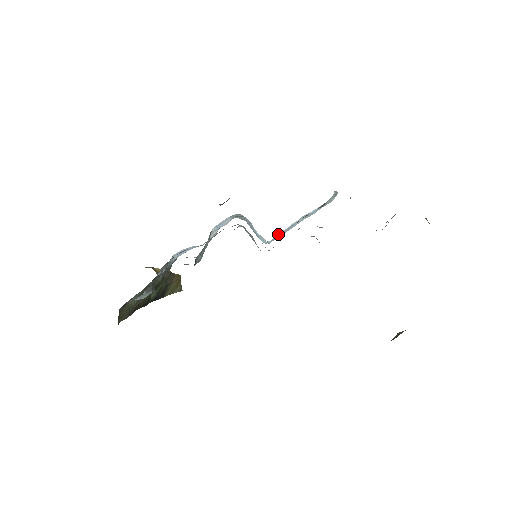
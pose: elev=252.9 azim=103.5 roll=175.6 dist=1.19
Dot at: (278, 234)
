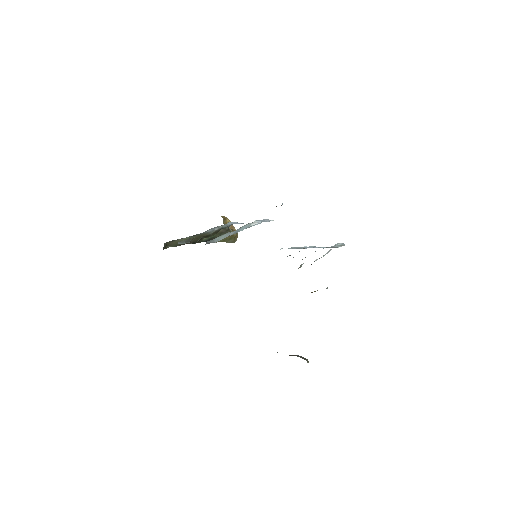
Dot at: (294, 247)
